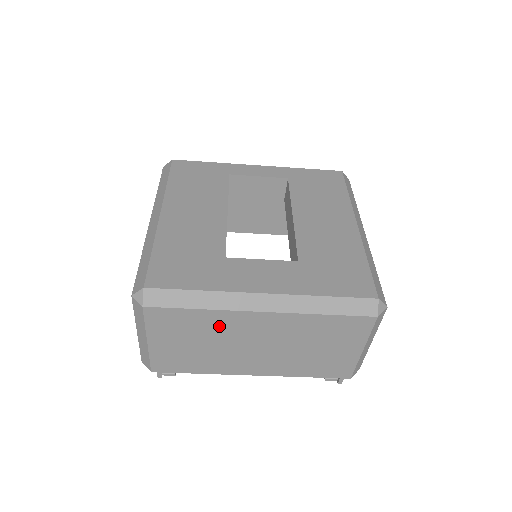
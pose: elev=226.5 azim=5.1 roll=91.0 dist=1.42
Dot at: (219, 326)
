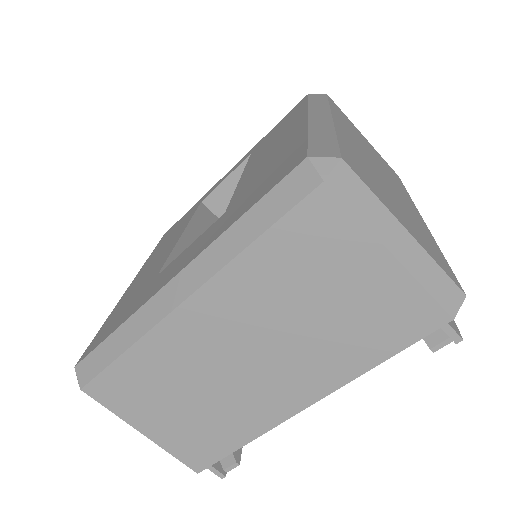
Dot at: (171, 360)
